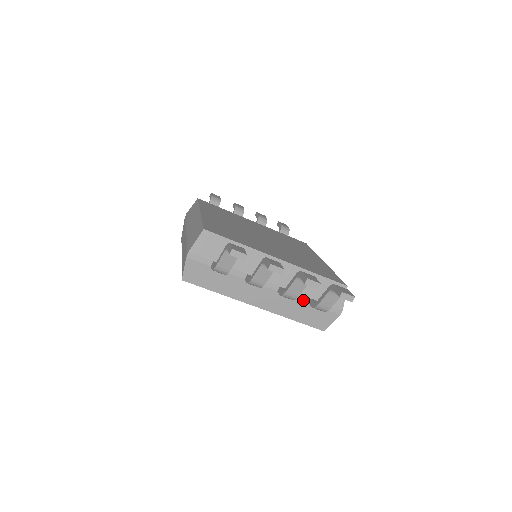
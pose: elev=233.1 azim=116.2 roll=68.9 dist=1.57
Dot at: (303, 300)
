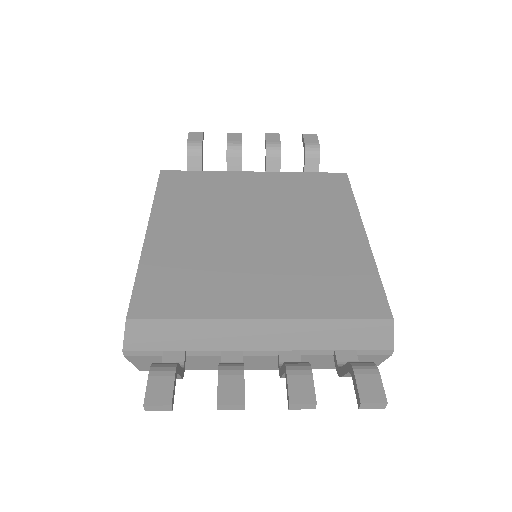
Dot at: (323, 354)
